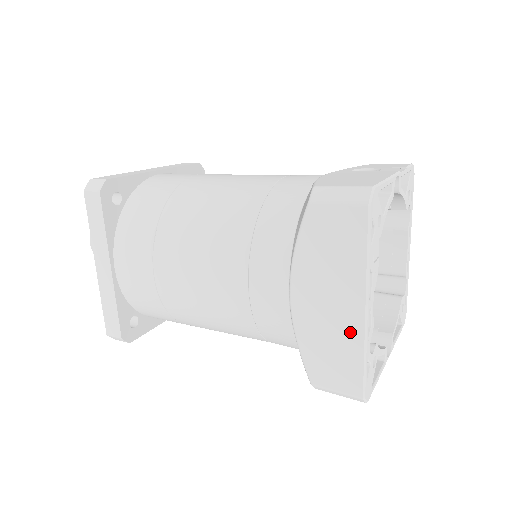
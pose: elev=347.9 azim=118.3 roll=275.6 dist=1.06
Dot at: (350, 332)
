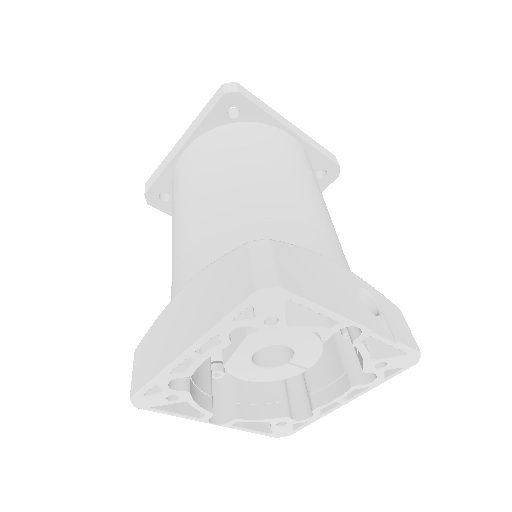
Dot at: (168, 352)
